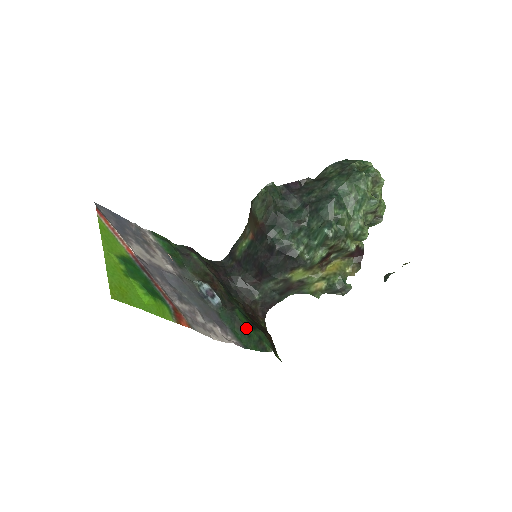
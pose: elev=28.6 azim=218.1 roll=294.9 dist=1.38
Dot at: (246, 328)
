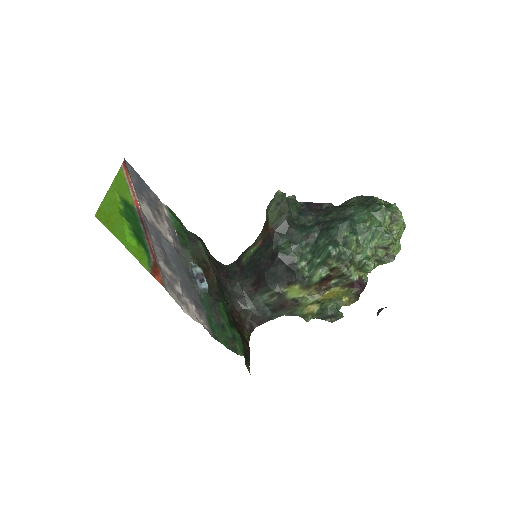
Dot at: (223, 321)
